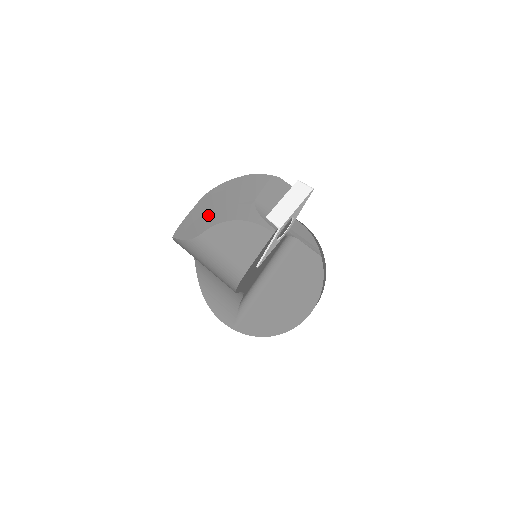
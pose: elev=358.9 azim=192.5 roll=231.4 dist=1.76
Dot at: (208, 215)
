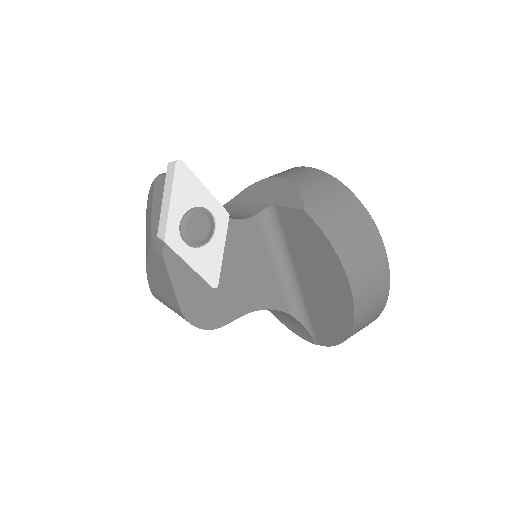
Dot at: occluded
